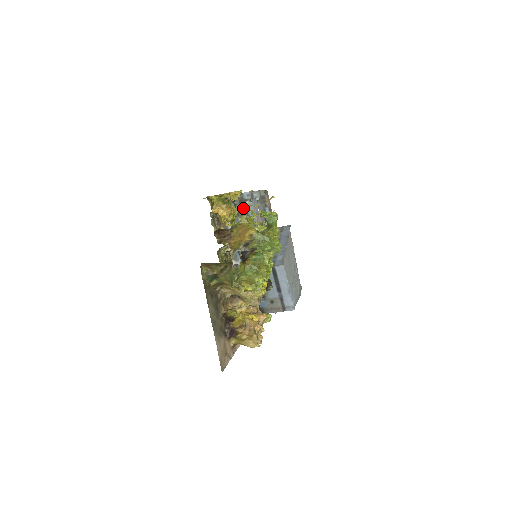
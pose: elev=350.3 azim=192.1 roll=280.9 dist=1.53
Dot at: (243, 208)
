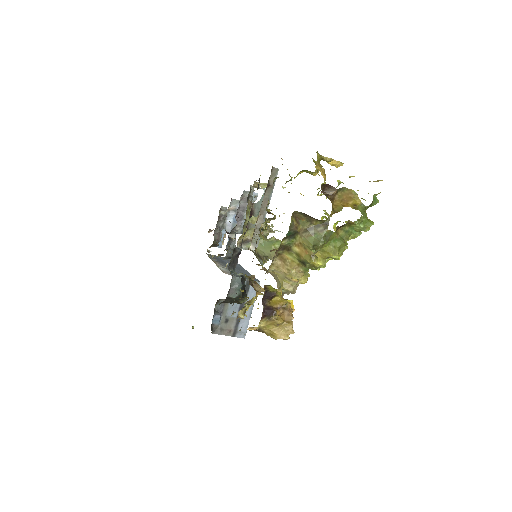
Dot at: occluded
